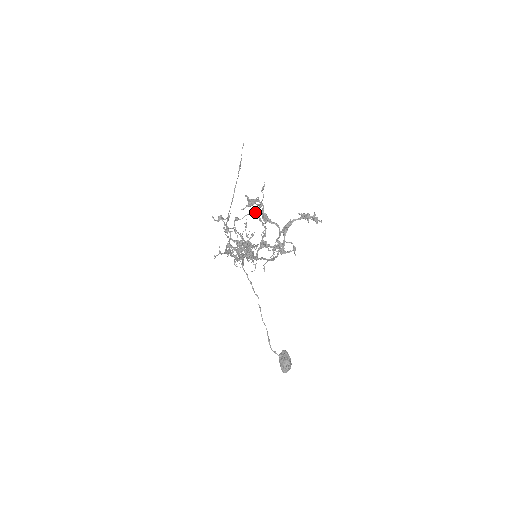
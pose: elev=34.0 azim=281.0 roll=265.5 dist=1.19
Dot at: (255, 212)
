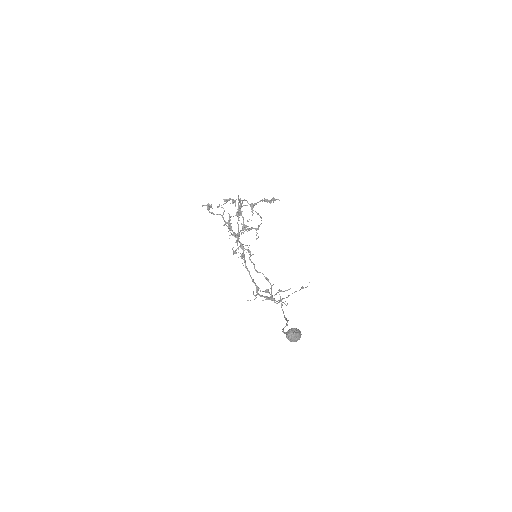
Dot at: (237, 213)
